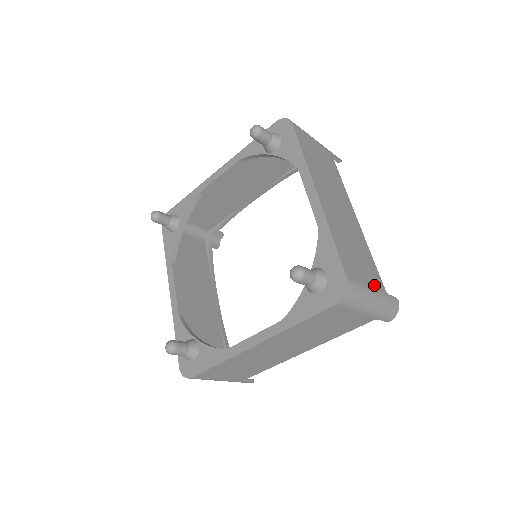
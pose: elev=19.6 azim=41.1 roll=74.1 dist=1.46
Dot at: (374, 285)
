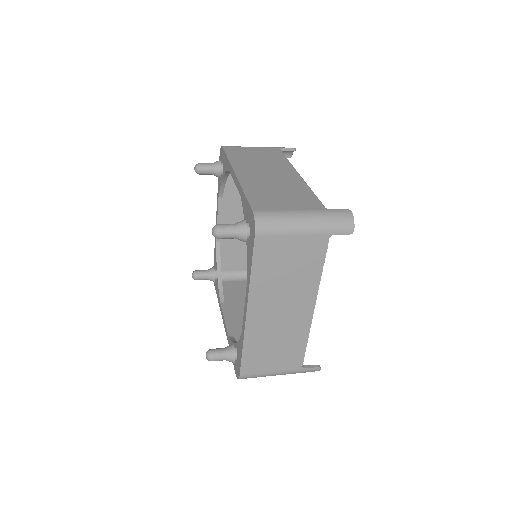
Dot at: (303, 208)
